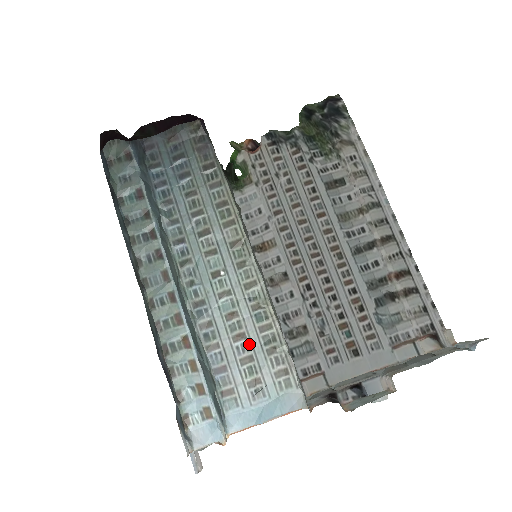
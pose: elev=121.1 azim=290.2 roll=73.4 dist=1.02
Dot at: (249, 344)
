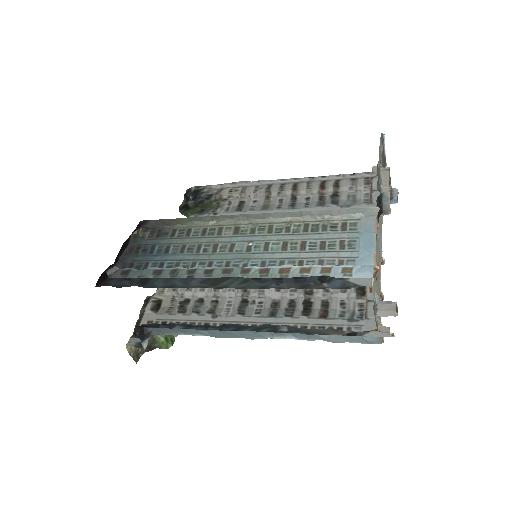
Dot at: (312, 241)
